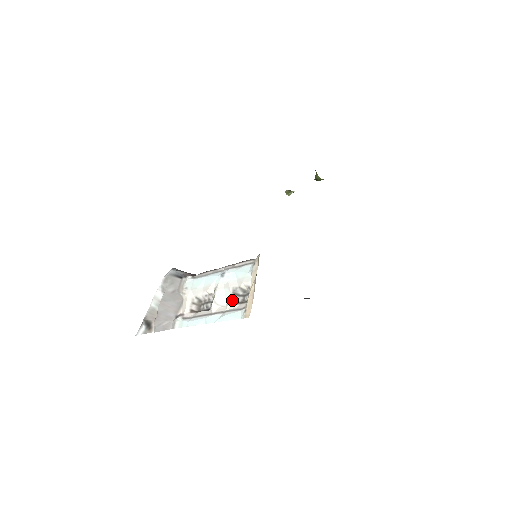
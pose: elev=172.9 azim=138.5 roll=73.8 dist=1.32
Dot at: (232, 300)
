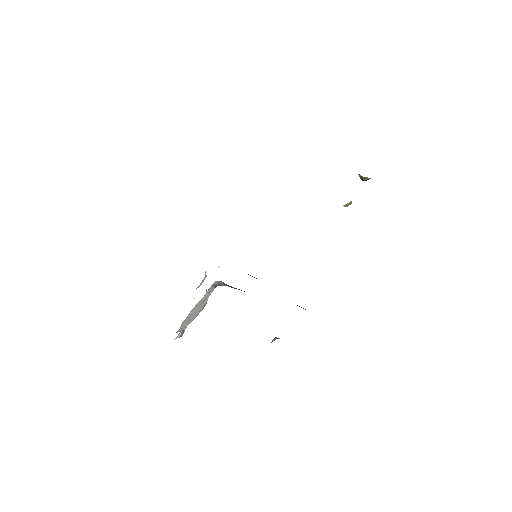
Dot at: (196, 288)
